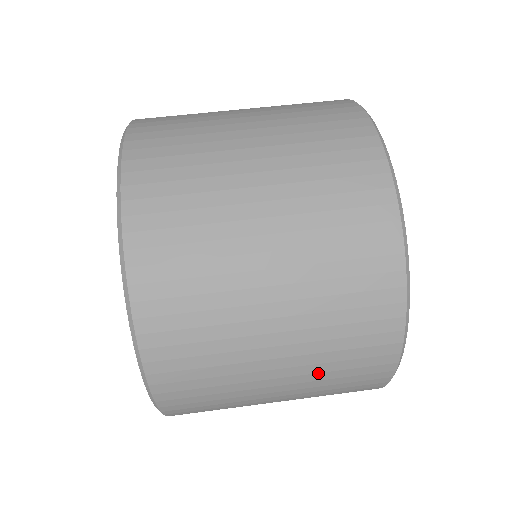
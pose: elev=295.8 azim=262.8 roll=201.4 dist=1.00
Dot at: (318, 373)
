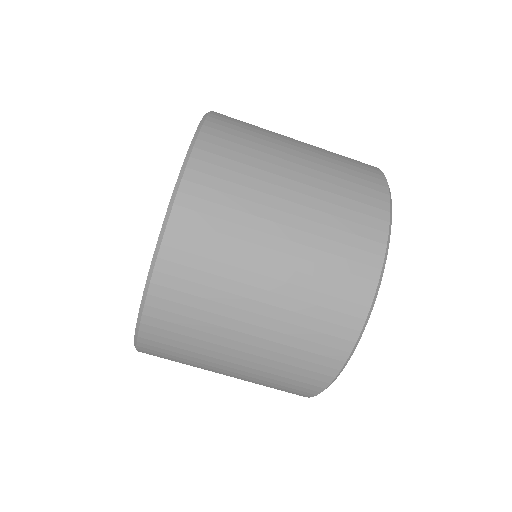
Dot at: occluded
